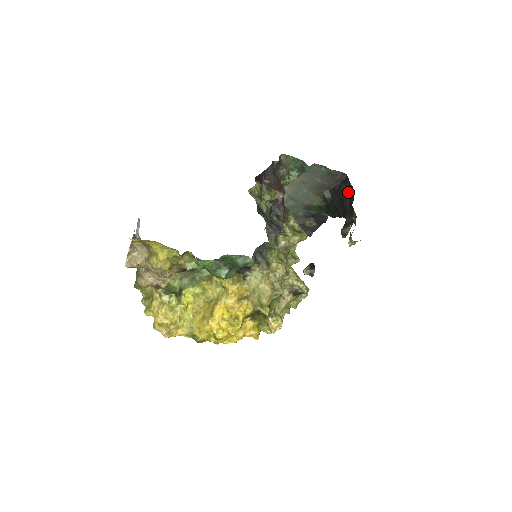
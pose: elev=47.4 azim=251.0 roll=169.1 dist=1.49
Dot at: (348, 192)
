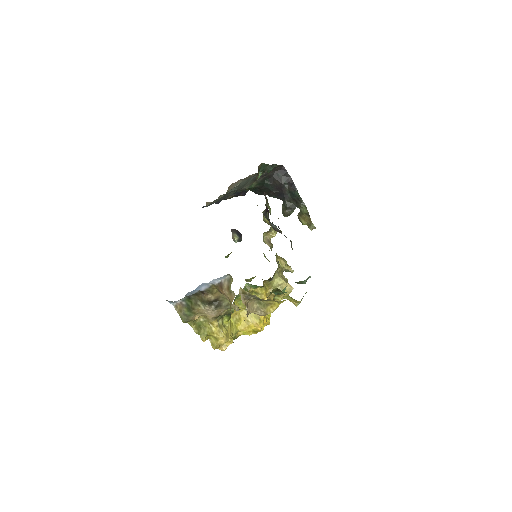
Dot at: (287, 181)
